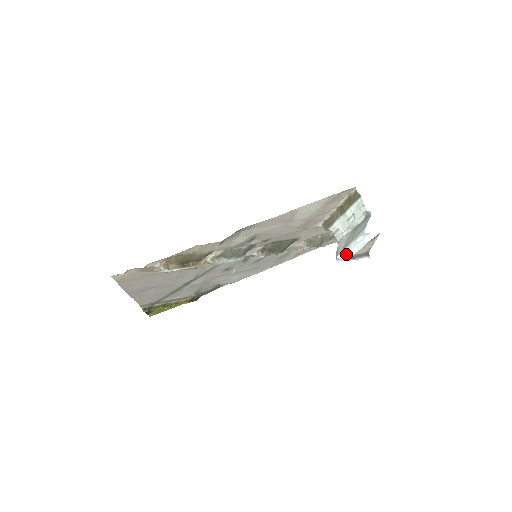
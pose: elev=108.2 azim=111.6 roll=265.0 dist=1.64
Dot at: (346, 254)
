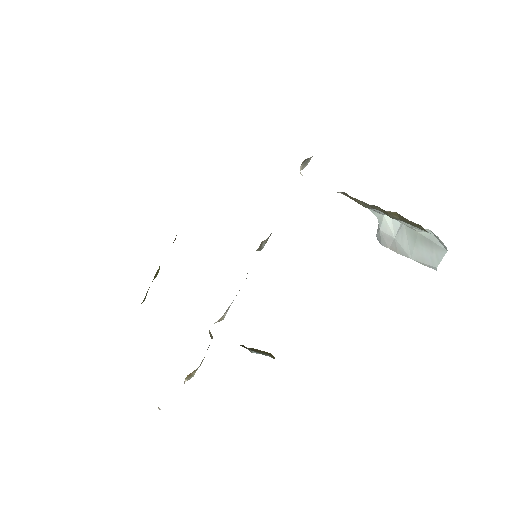
Dot at: occluded
